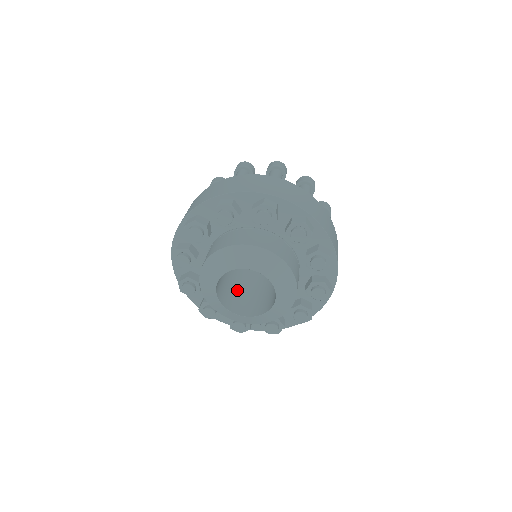
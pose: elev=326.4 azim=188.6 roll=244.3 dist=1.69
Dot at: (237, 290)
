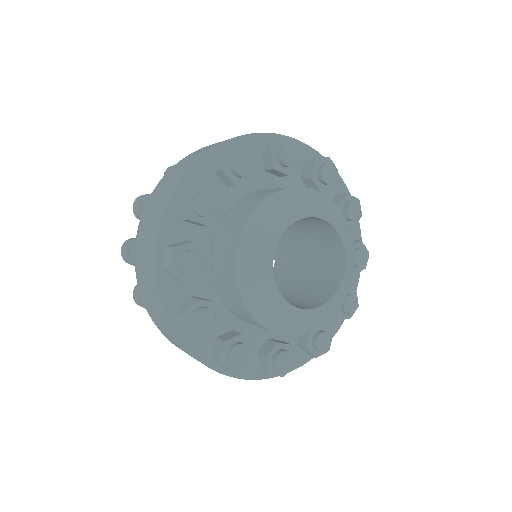
Dot at: occluded
